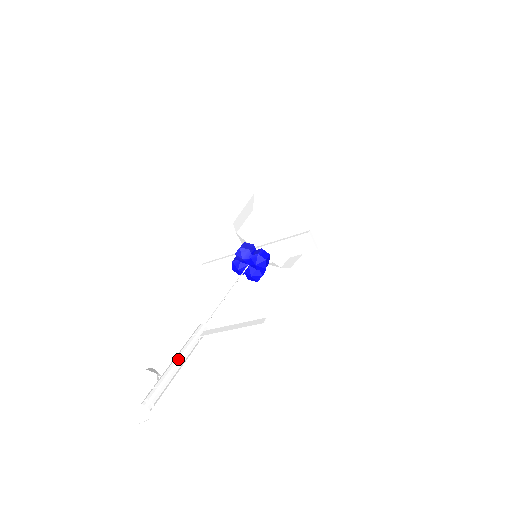
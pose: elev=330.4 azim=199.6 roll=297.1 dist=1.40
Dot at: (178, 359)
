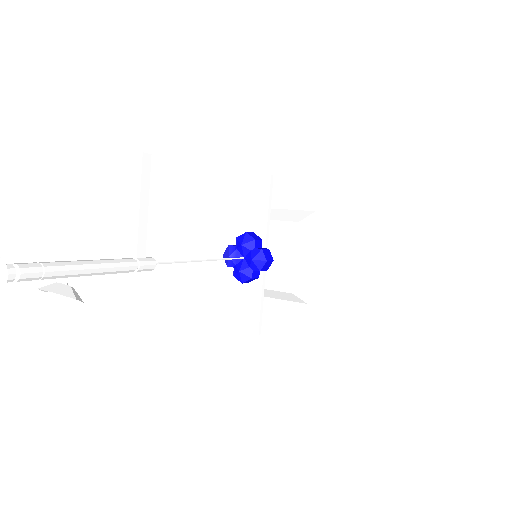
Dot at: (88, 262)
